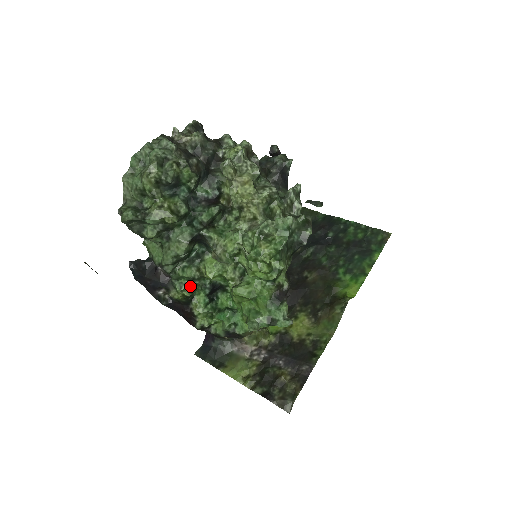
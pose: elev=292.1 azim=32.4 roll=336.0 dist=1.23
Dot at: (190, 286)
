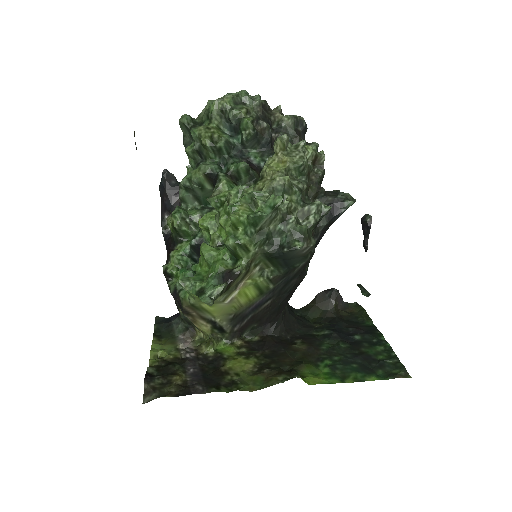
Dot at: (184, 221)
